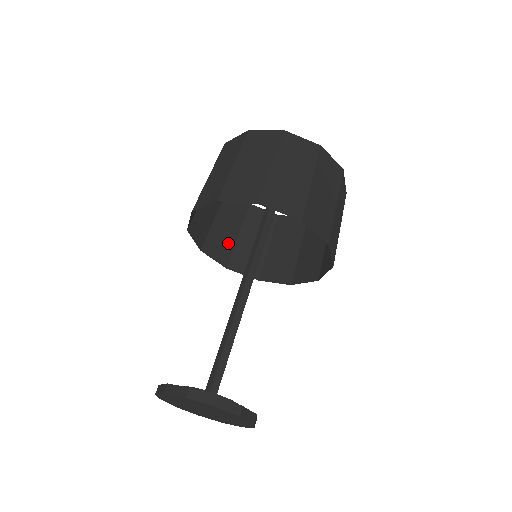
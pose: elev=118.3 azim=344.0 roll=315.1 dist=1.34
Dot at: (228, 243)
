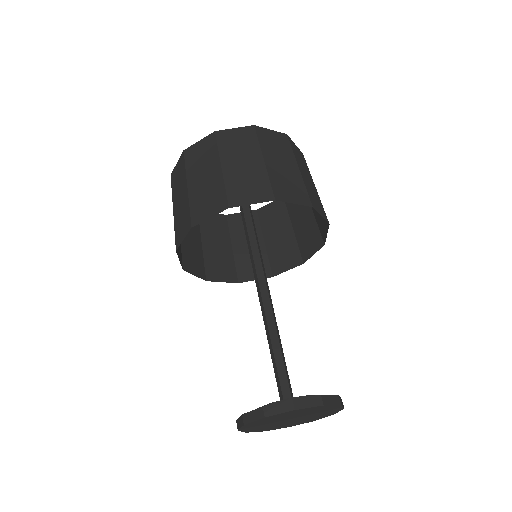
Dot at: occluded
